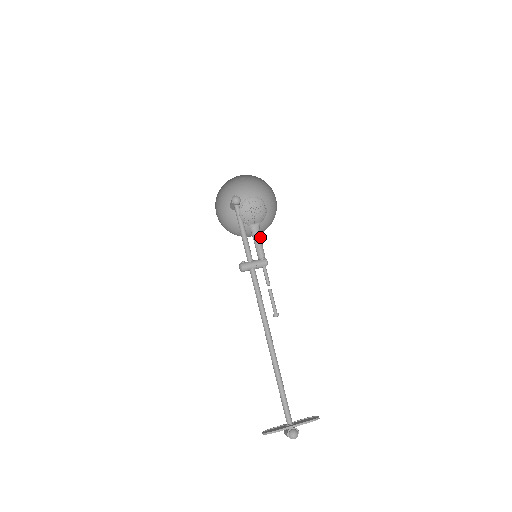
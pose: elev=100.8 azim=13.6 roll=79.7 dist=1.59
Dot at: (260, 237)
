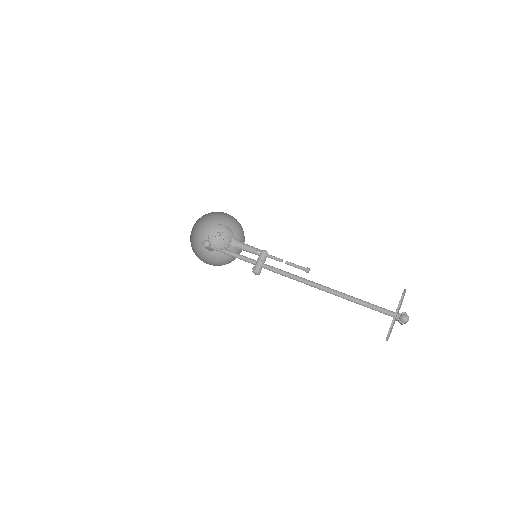
Dot at: (244, 244)
